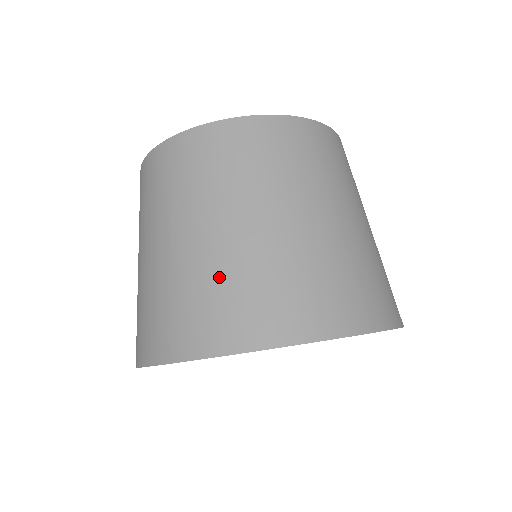
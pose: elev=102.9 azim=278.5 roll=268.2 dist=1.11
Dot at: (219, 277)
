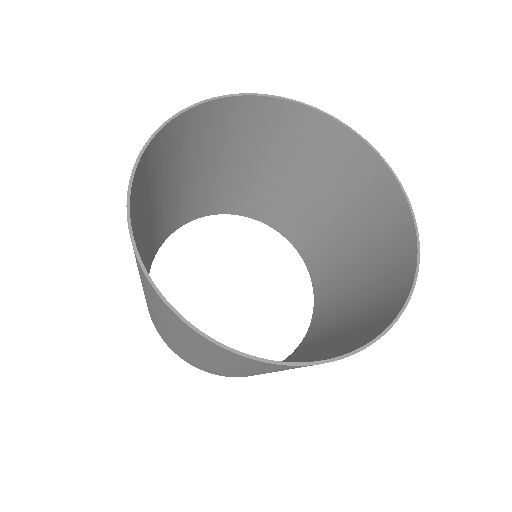
Dot at: (193, 148)
